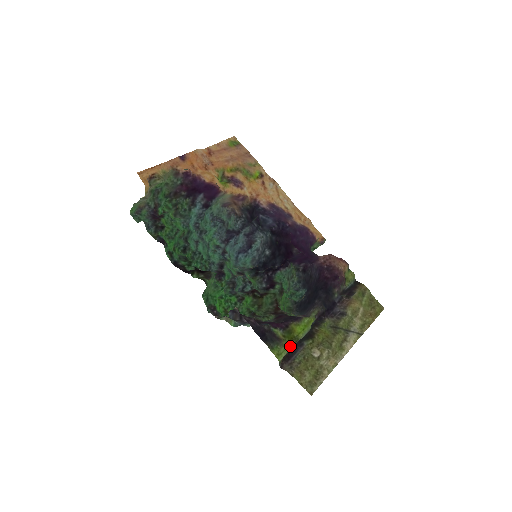
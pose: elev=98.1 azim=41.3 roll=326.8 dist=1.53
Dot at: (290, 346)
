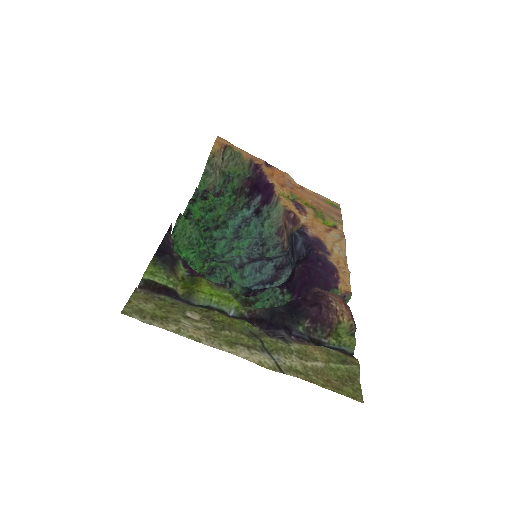
Dot at: (176, 286)
